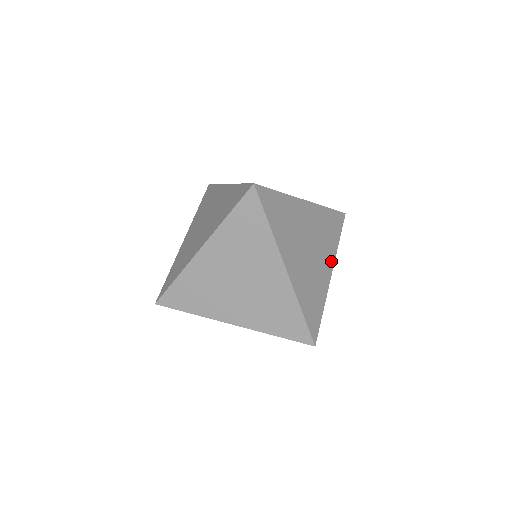
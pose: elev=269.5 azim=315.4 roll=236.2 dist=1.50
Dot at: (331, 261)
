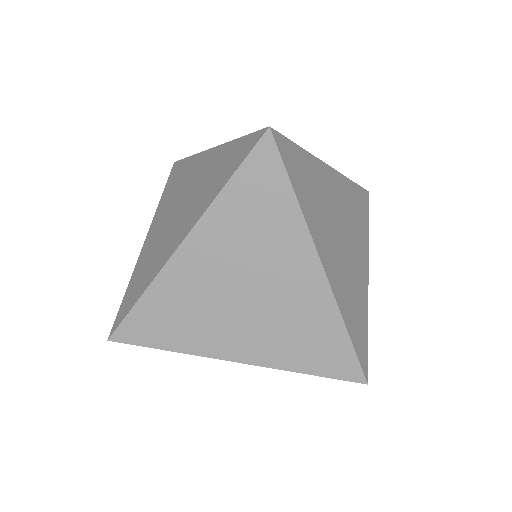
Dot at: (365, 256)
